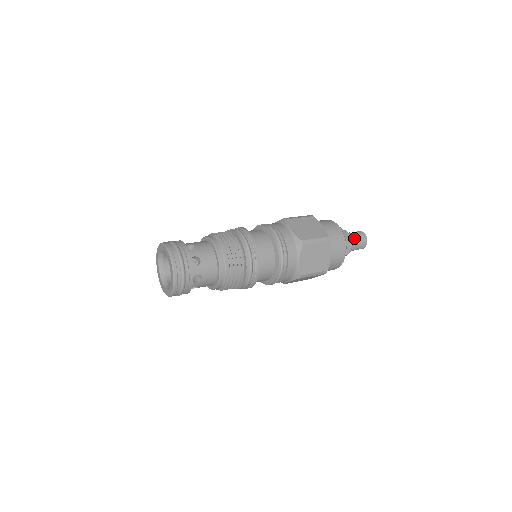
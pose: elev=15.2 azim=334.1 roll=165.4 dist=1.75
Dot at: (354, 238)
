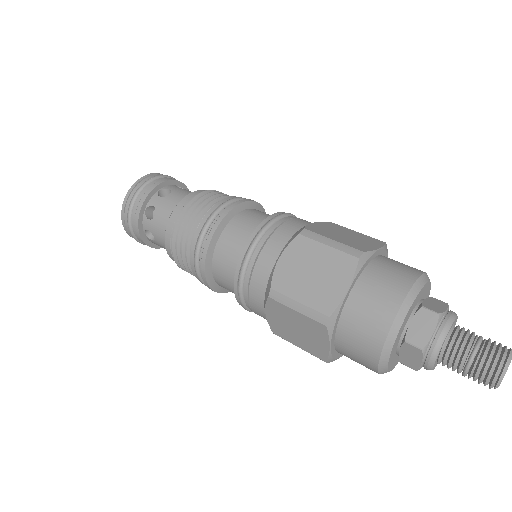
Dot at: (466, 334)
